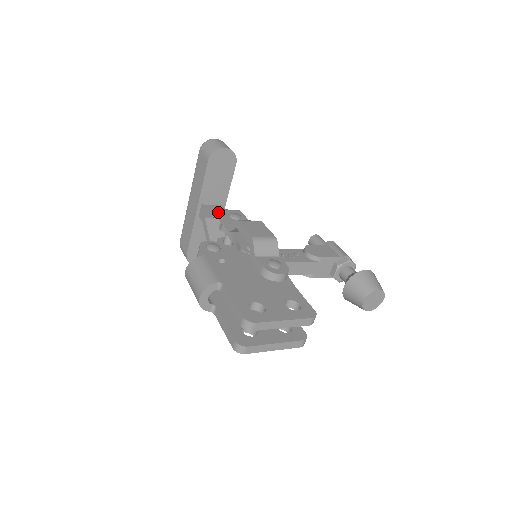
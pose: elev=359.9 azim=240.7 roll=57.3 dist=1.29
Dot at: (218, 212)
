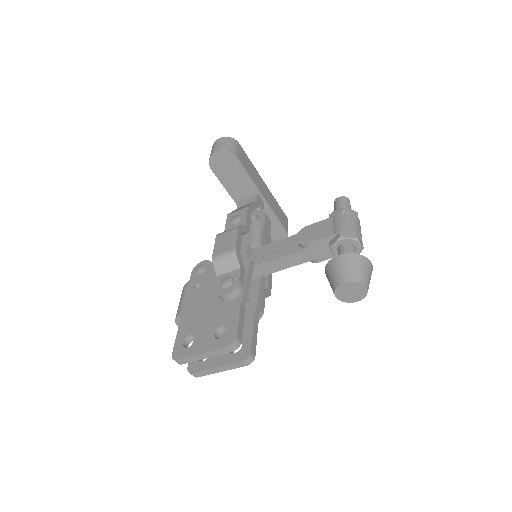
Dot at: (227, 218)
